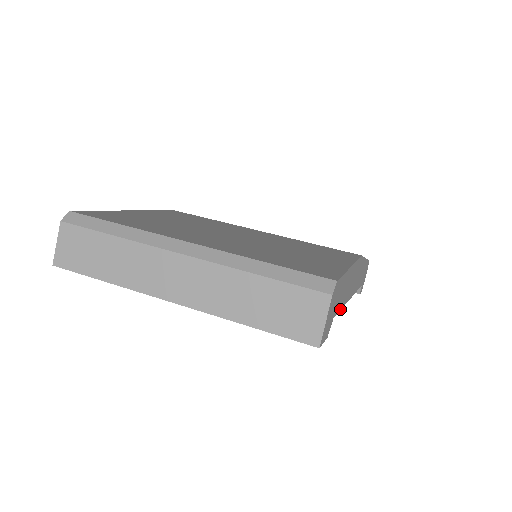
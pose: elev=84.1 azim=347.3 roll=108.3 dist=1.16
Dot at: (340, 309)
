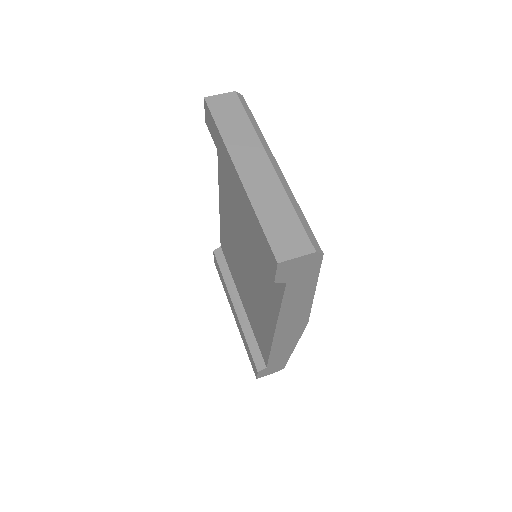
Dot at: (283, 300)
